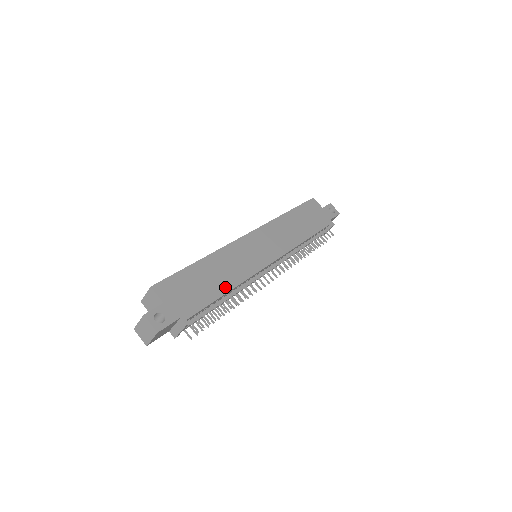
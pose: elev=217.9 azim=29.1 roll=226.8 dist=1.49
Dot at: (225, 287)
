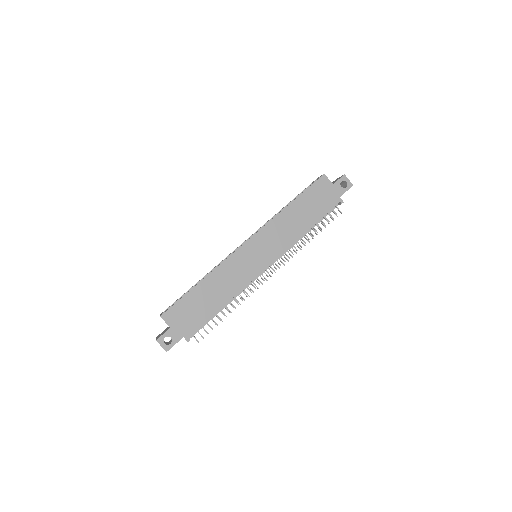
Dot at: (221, 303)
